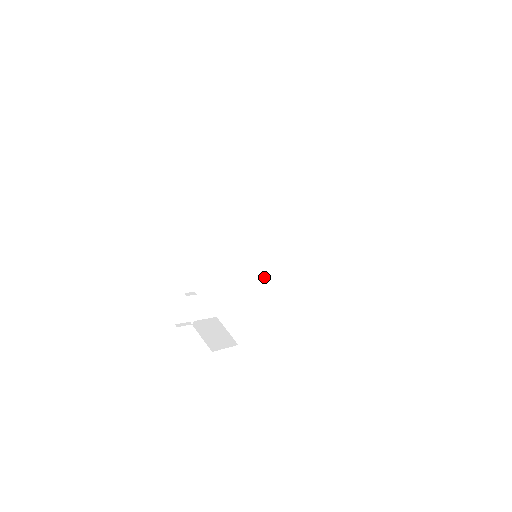
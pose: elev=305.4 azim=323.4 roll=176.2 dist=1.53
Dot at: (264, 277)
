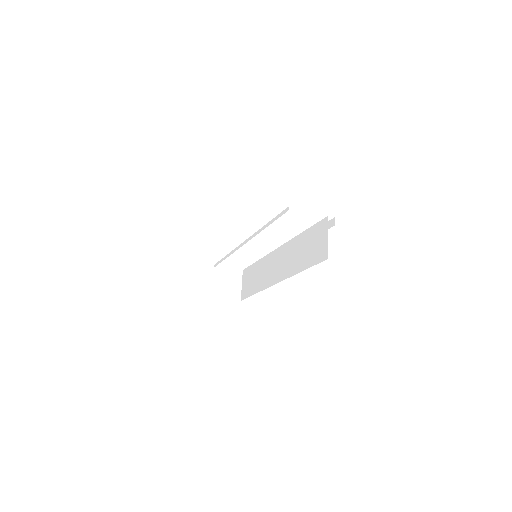
Dot at: (268, 271)
